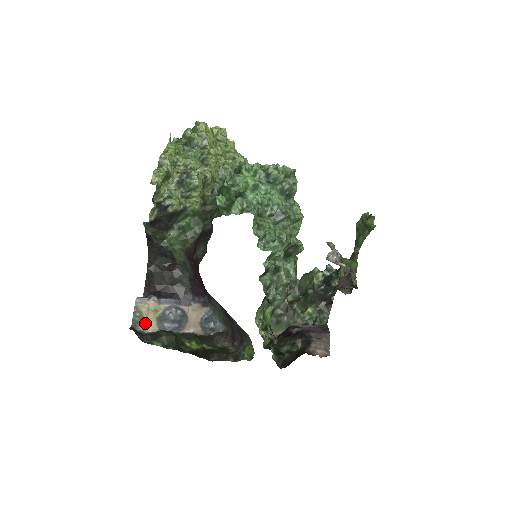
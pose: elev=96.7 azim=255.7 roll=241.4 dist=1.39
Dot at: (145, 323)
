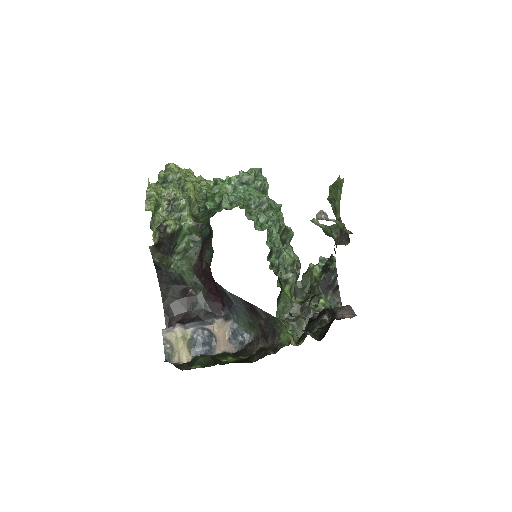
Dot at: (177, 354)
